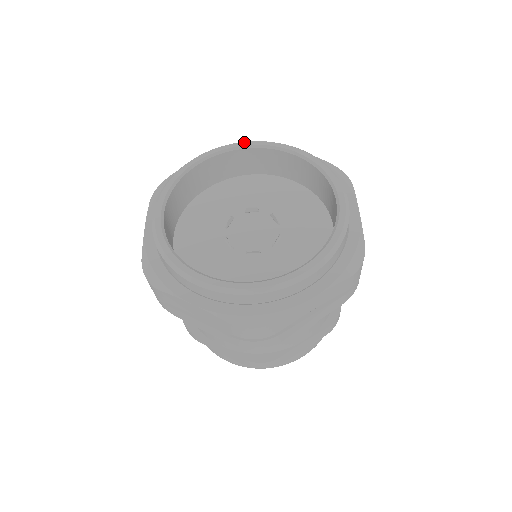
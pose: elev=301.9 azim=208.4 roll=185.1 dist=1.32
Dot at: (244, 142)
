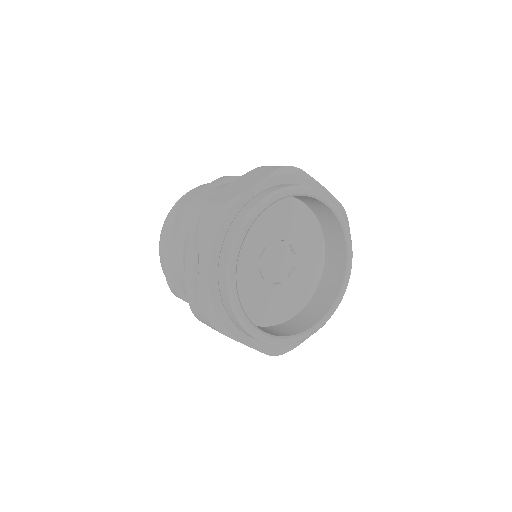
Dot at: (242, 234)
